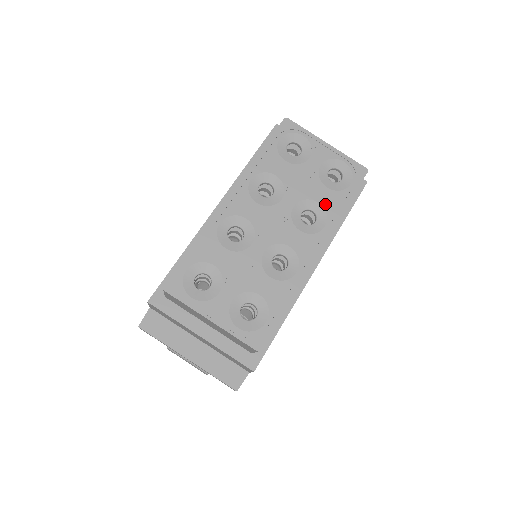
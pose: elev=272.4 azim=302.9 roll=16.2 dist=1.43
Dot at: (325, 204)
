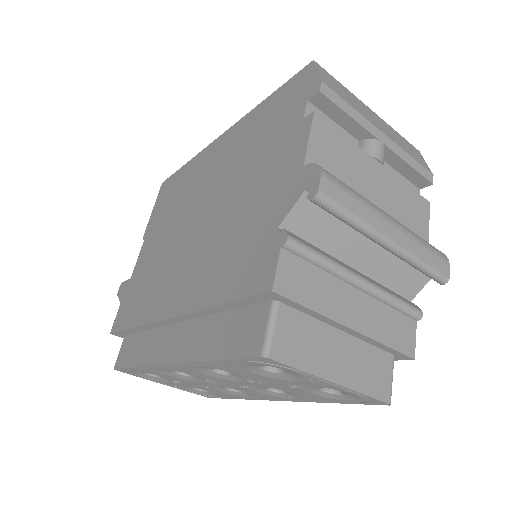
Dot at: (302, 396)
